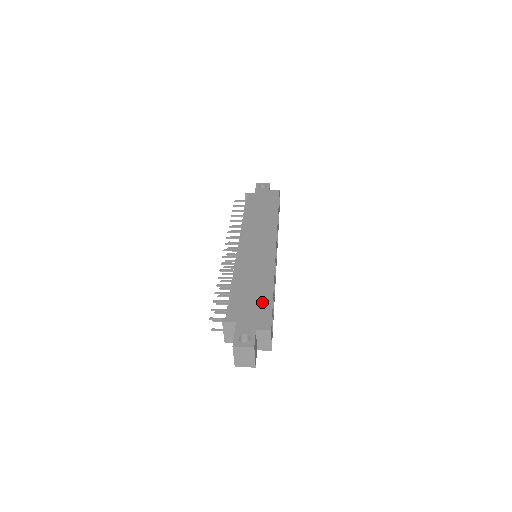
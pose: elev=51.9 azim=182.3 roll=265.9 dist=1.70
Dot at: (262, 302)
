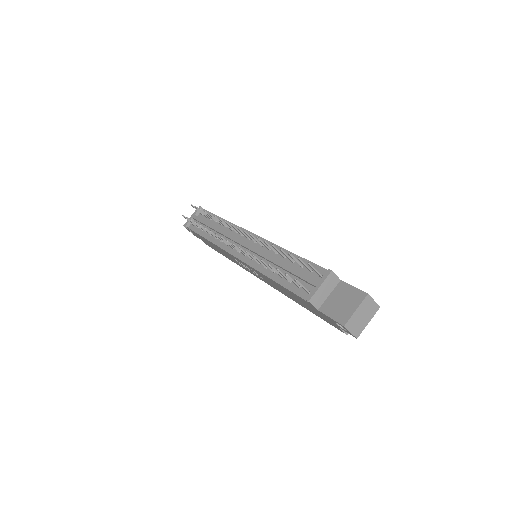
Dot at: occluded
